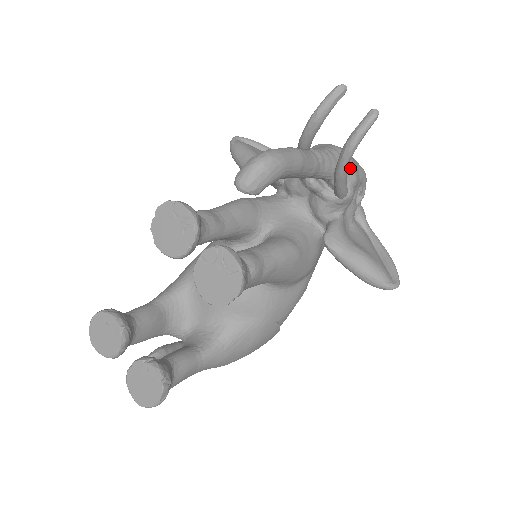
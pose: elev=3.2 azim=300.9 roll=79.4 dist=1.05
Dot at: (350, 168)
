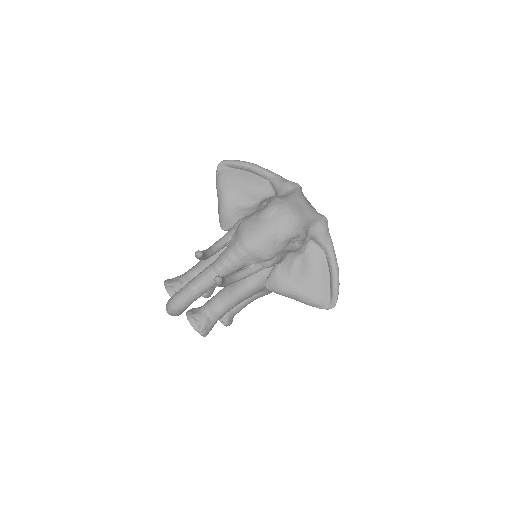
Dot at: (257, 257)
